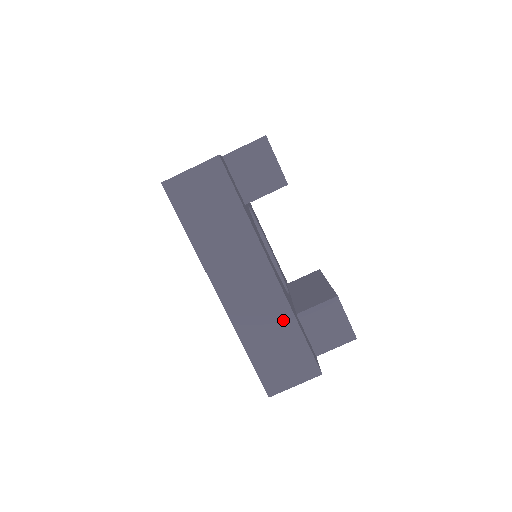
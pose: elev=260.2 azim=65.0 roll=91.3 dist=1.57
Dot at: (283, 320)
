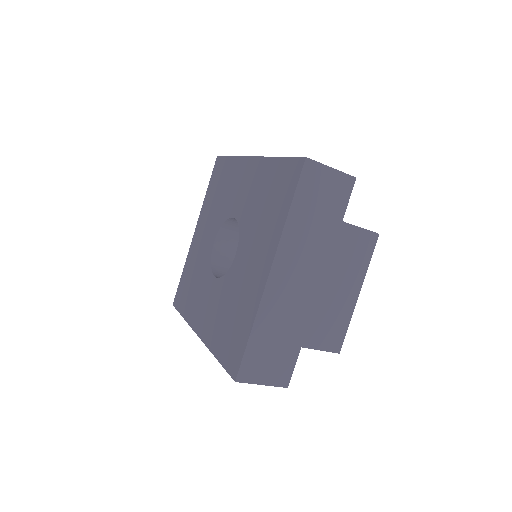
Dot at: occluded
